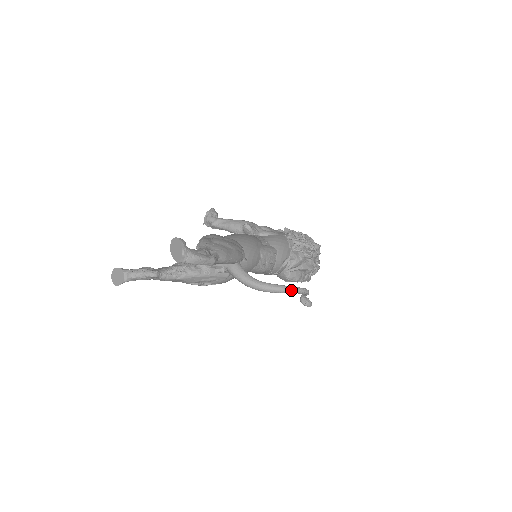
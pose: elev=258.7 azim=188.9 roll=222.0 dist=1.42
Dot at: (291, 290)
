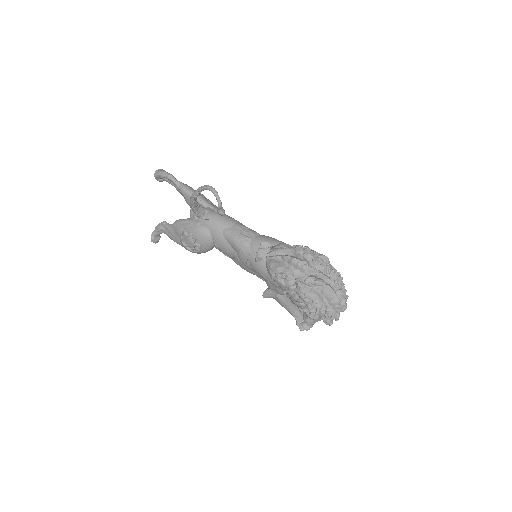
Dot at: (201, 187)
